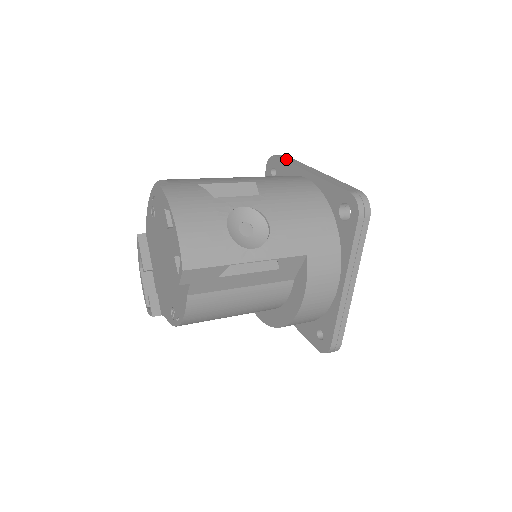
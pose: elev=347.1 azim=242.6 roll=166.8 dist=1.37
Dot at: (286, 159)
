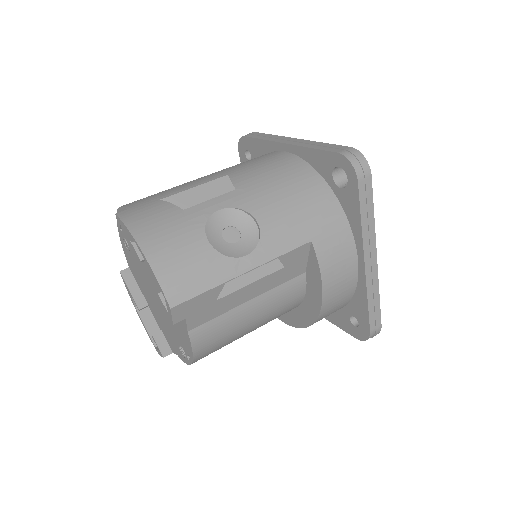
Dot at: (257, 136)
